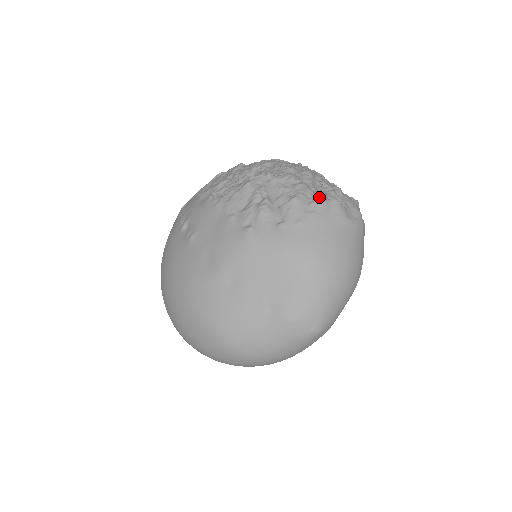
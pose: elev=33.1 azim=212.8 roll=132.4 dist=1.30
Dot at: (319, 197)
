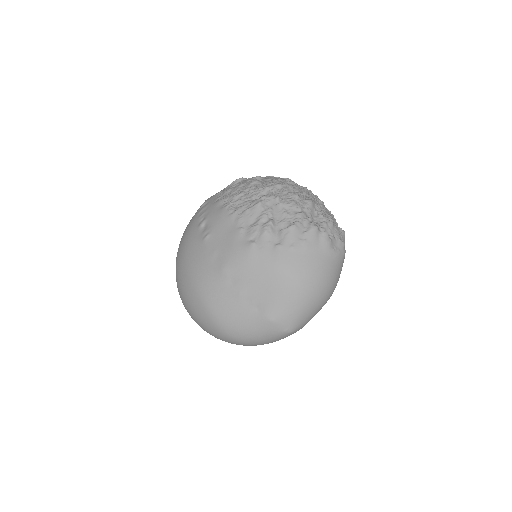
Dot at: (312, 228)
